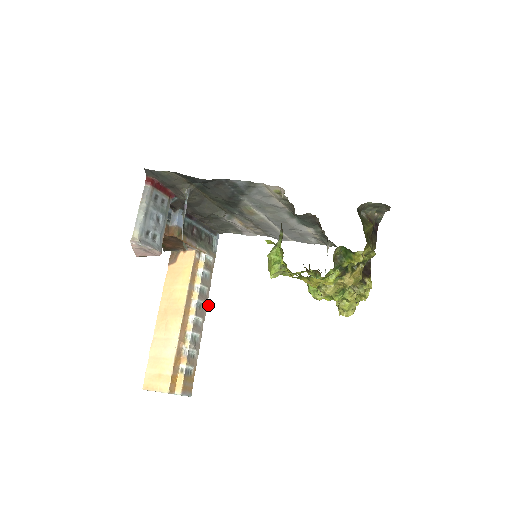
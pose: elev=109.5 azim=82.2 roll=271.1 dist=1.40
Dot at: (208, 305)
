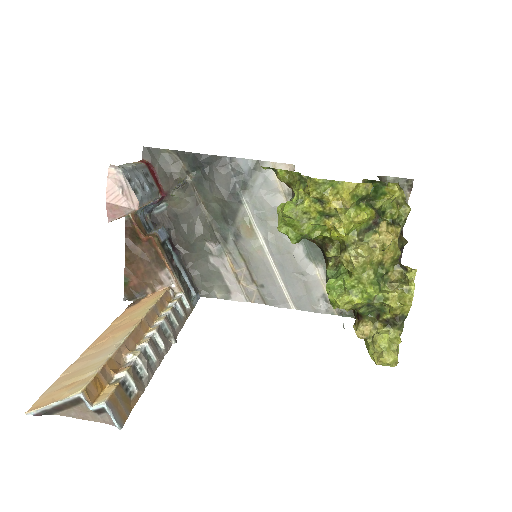
Dot at: (176, 340)
